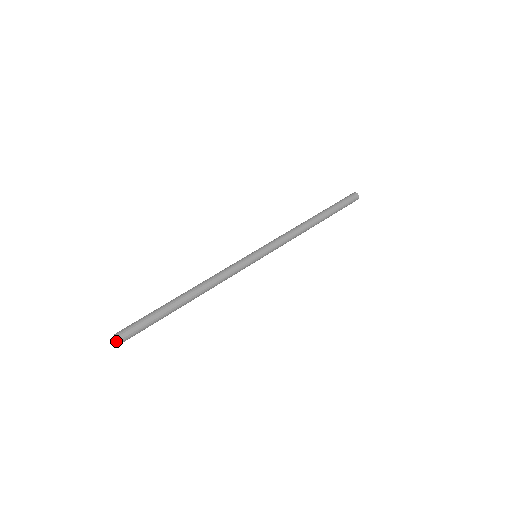
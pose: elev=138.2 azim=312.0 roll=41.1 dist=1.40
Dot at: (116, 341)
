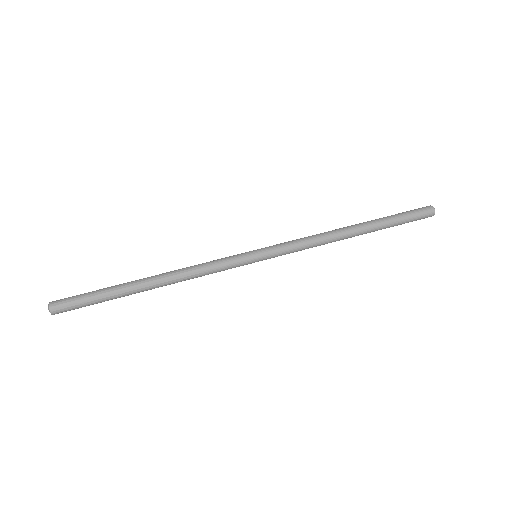
Dot at: (49, 311)
